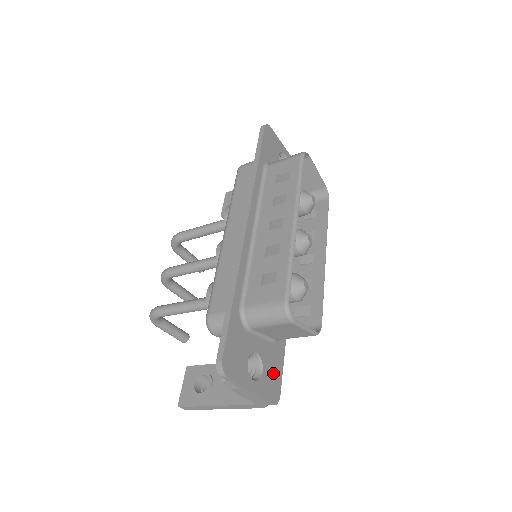
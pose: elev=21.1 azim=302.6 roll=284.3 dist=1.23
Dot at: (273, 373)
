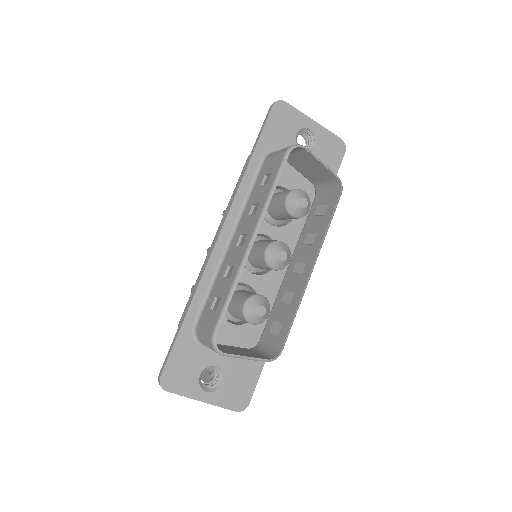
Dot at: (241, 383)
